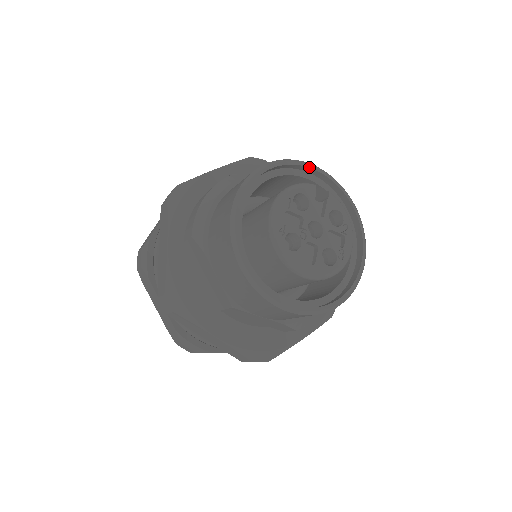
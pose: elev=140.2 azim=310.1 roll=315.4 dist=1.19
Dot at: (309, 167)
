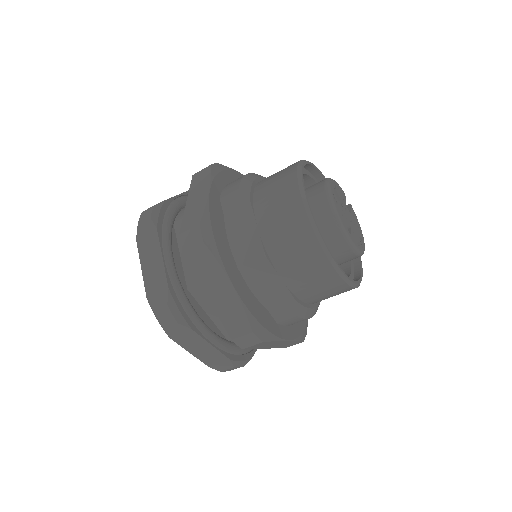
Dot at: occluded
